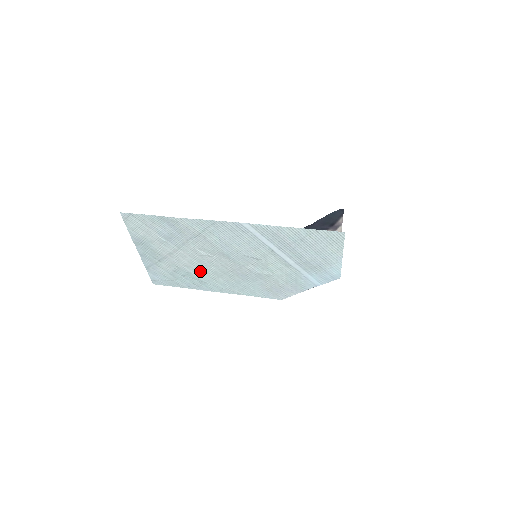
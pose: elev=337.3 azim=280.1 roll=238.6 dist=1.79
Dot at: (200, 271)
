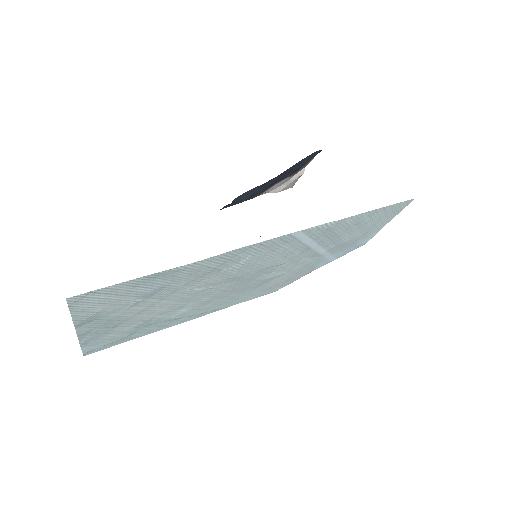
Dot at: (179, 310)
